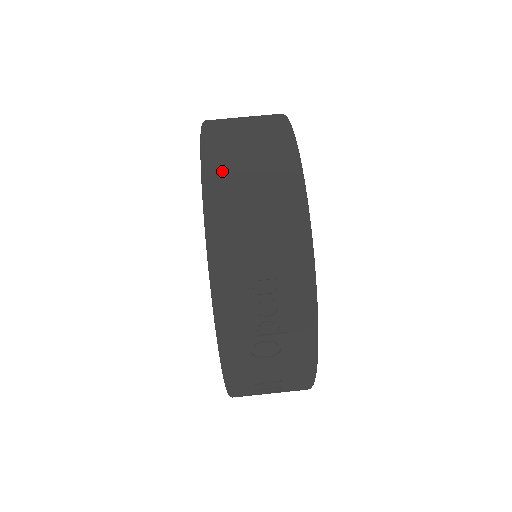
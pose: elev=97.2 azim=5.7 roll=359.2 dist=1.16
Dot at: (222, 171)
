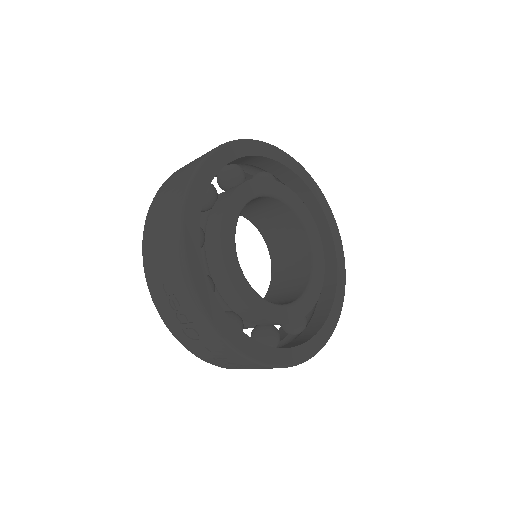
Dot at: (153, 211)
